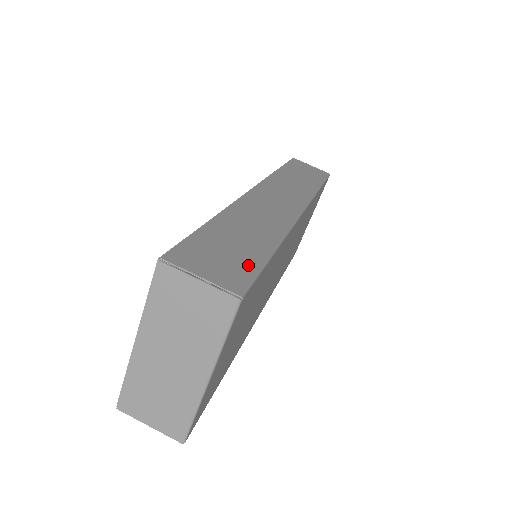
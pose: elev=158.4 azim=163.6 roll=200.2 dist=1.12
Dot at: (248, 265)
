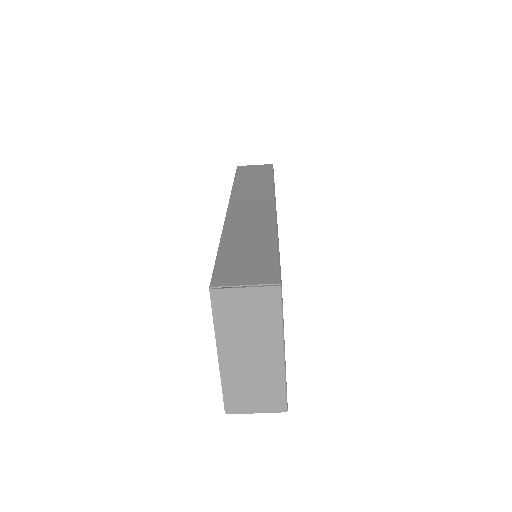
Dot at: (268, 261)
